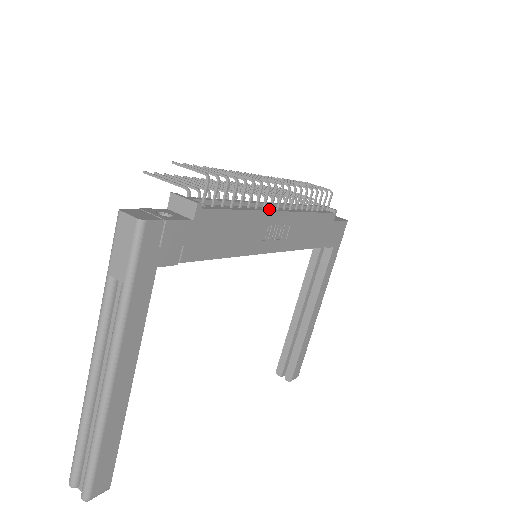
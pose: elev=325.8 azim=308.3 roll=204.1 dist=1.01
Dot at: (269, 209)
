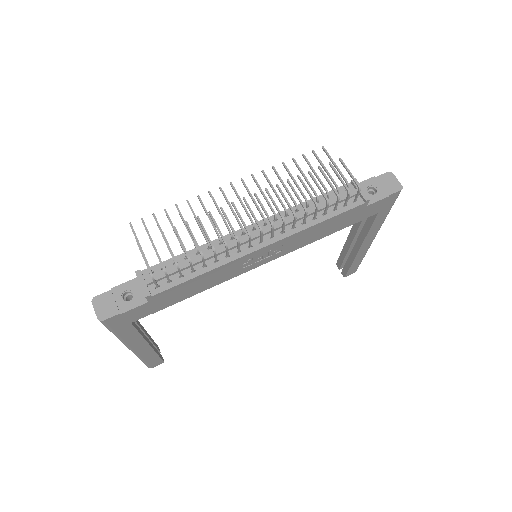
Dot at: (246, 250)
